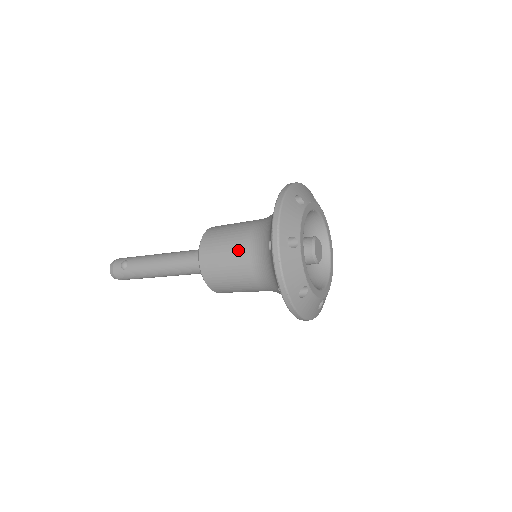
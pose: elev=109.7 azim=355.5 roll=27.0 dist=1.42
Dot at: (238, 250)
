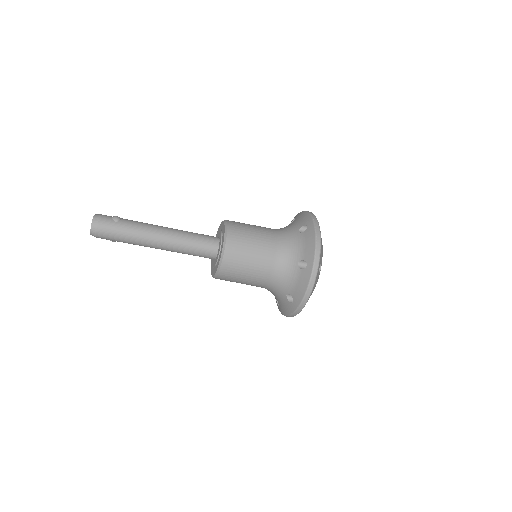
Dot at: (265, 232)
